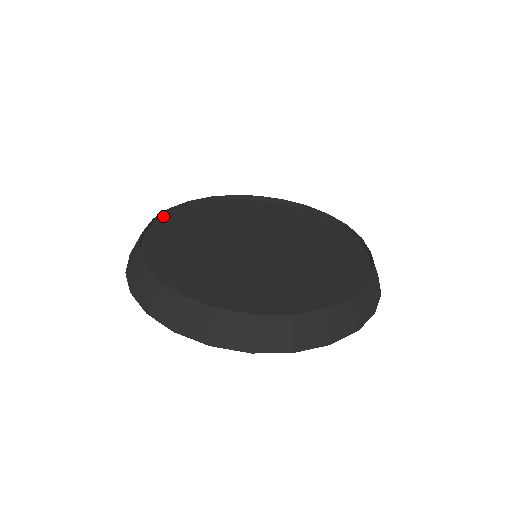
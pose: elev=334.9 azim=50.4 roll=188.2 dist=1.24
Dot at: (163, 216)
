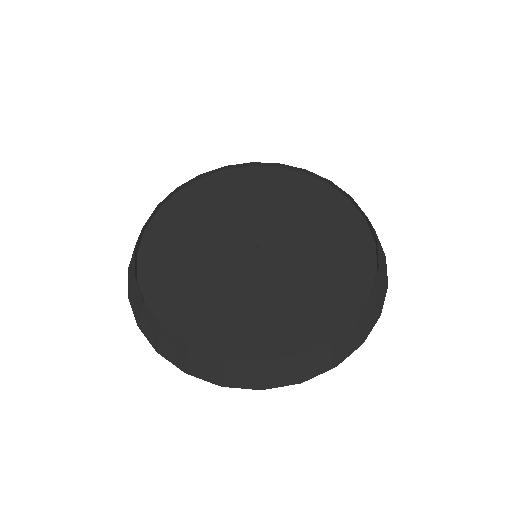
Dot at: (217, 172)
